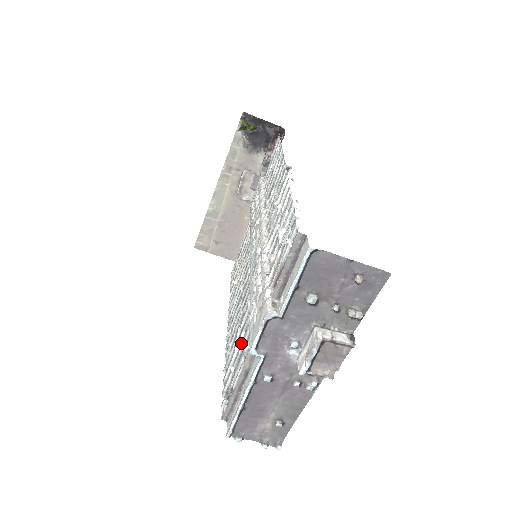
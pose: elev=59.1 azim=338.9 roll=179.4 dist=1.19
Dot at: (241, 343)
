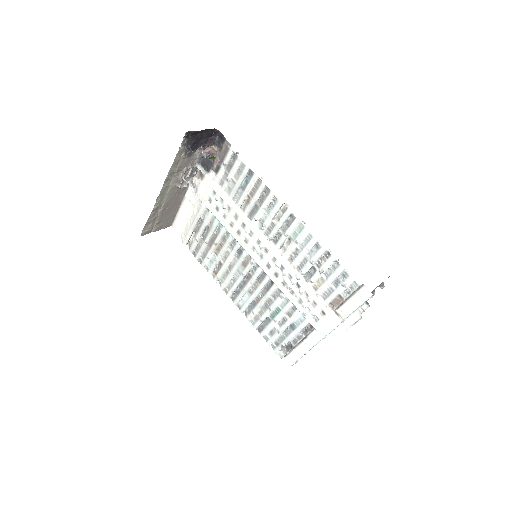
Dot at: (286, 321)
